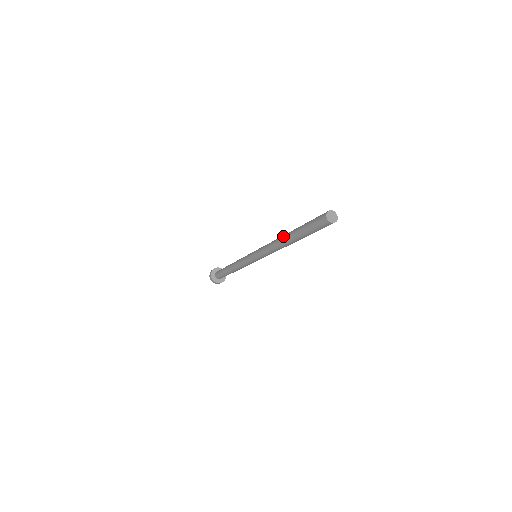
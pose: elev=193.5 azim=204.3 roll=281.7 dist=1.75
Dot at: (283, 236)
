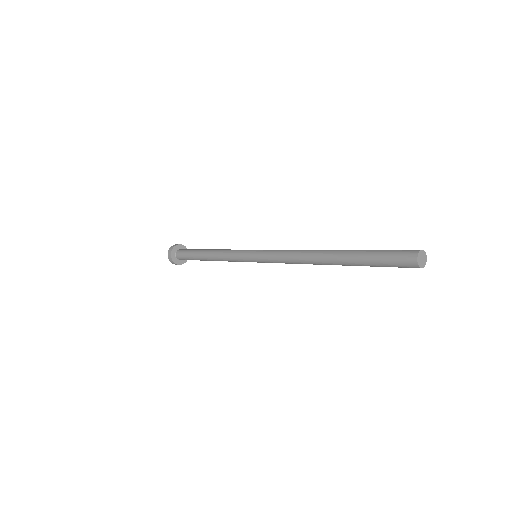
Dot at: (318, 256)
